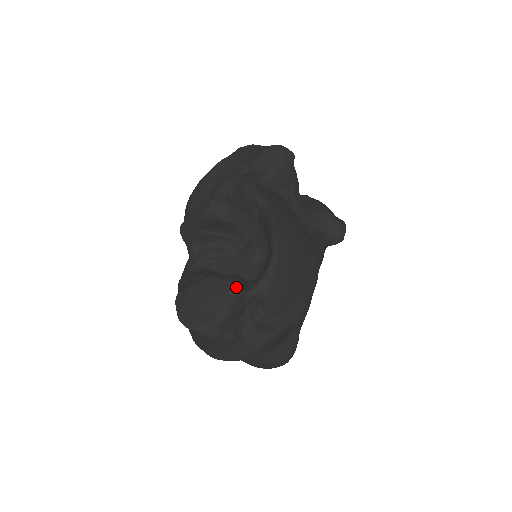
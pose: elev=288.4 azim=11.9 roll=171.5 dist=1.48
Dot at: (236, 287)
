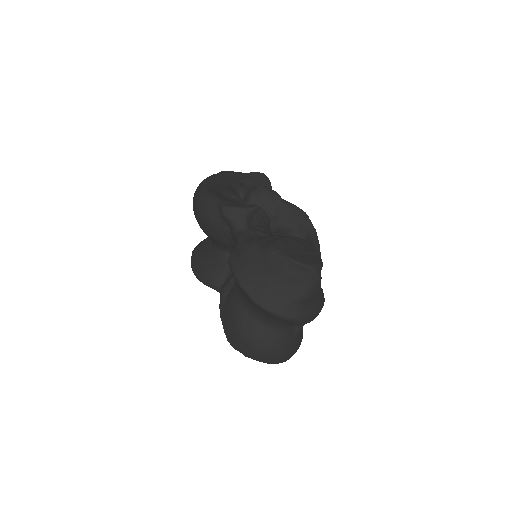
Dot at: occluded
